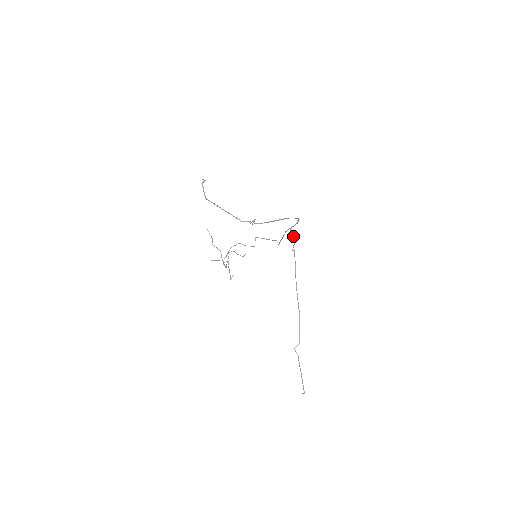
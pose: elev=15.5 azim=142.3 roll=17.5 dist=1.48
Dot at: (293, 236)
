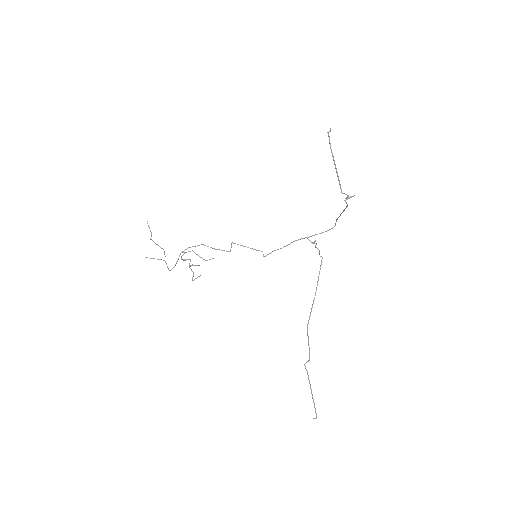
Dot at: (316, 244)
